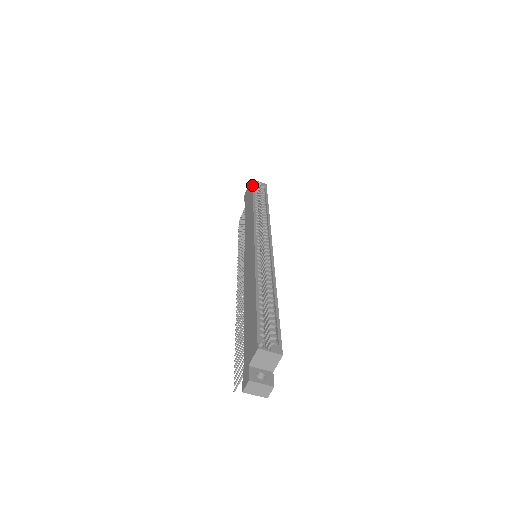
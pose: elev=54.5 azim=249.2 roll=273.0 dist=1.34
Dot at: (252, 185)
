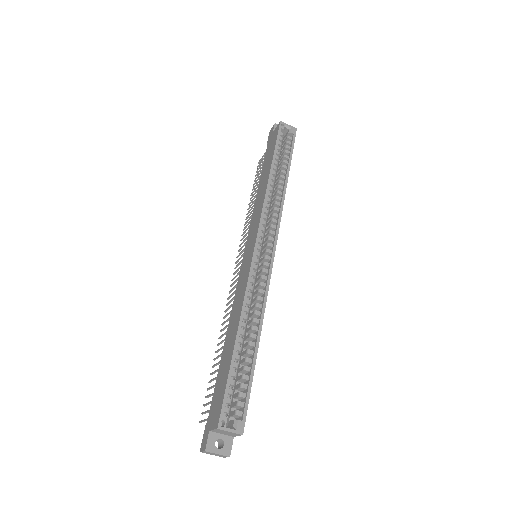
Dot at: (277, 133)
